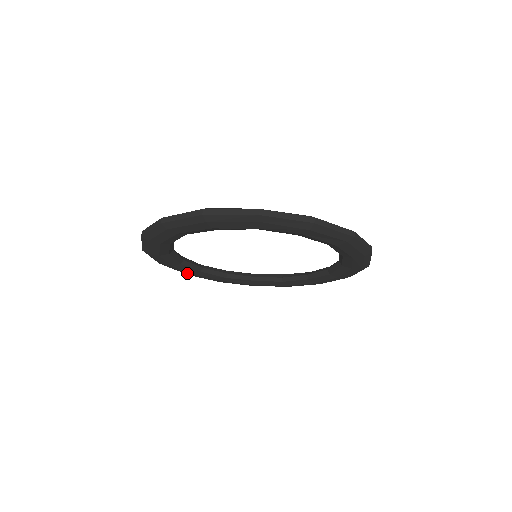
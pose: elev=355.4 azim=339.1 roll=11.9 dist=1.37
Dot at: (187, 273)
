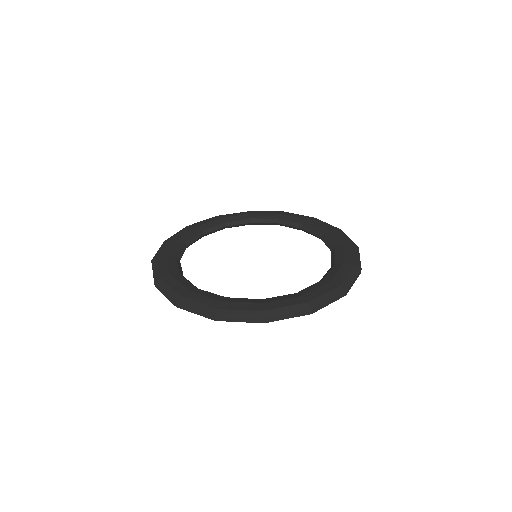
Dot at: occluded
